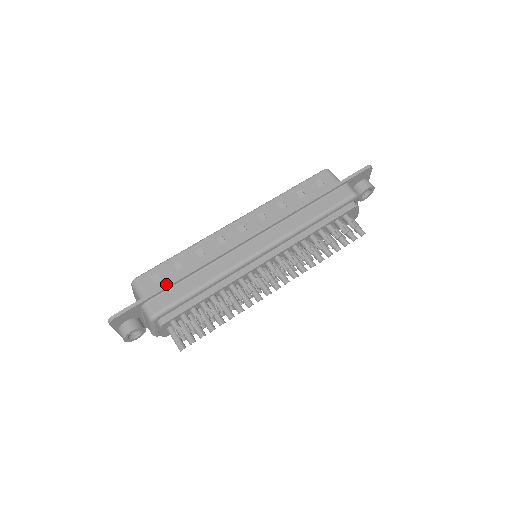
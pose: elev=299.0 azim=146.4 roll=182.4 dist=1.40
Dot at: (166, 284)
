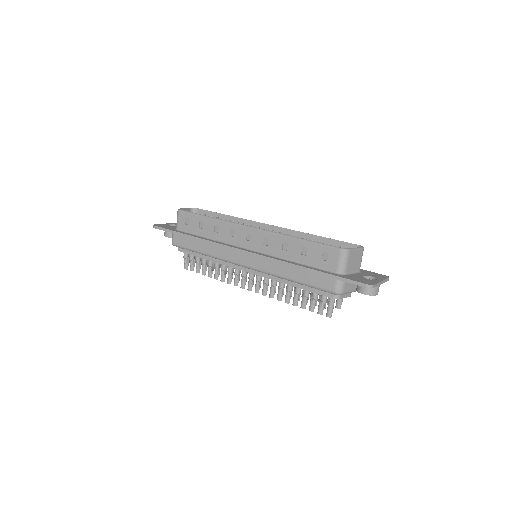
Dot at: (184, 234)
